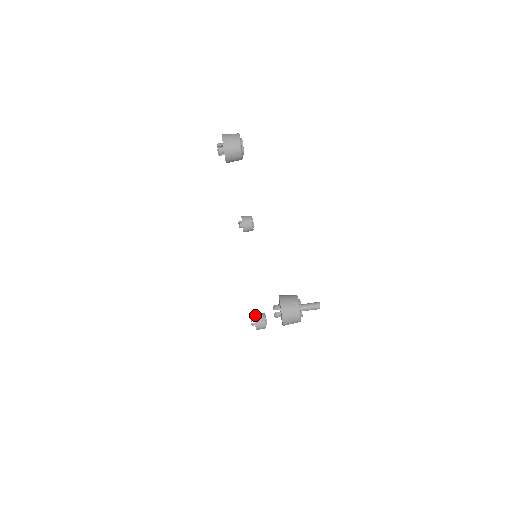
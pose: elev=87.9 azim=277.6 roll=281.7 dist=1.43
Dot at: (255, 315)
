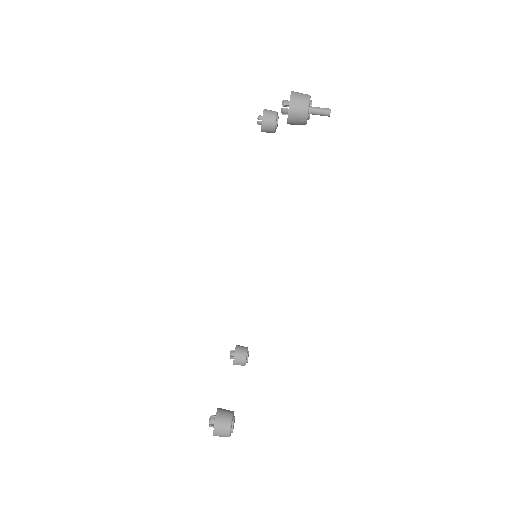
Dot at: (220, 408)
